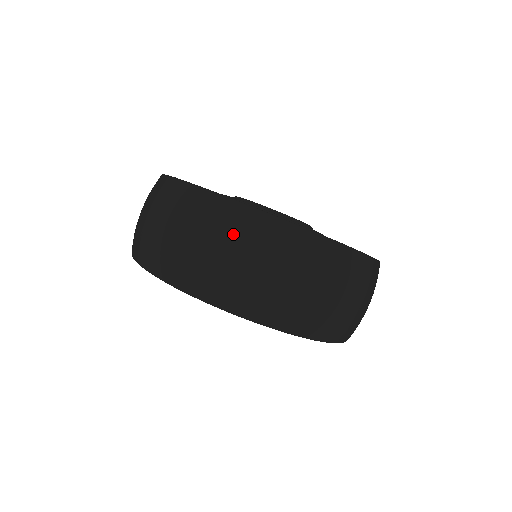
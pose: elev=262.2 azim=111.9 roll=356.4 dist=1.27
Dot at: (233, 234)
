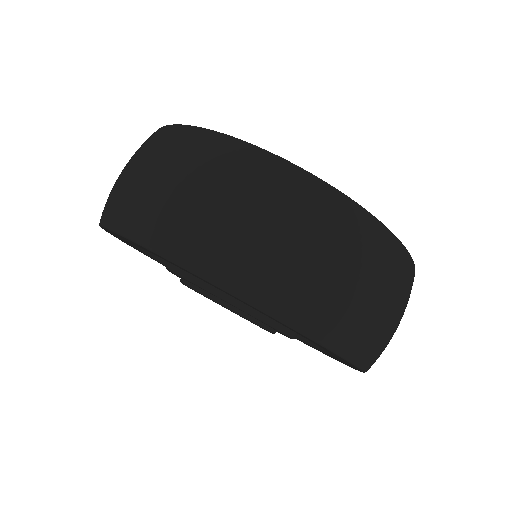
Dot at: (303, 214)
